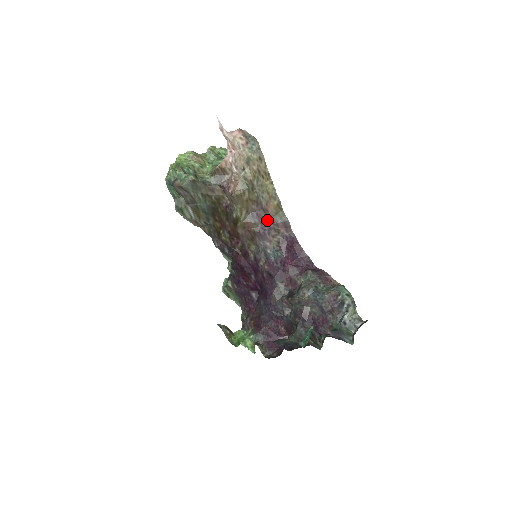
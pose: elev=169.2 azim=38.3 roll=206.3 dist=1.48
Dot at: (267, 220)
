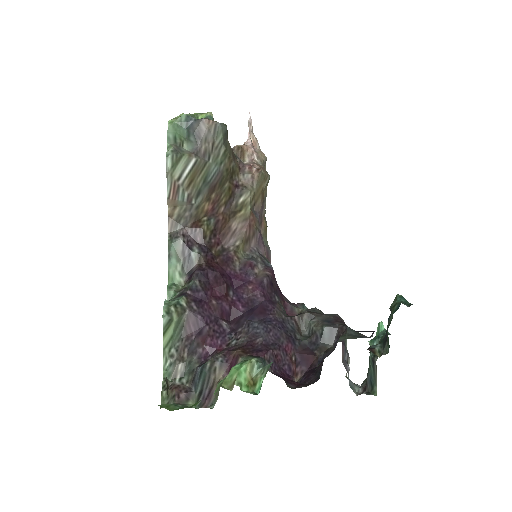
Dot at: occluded
